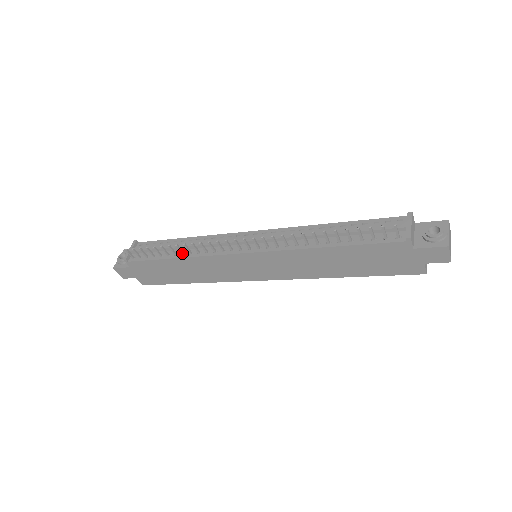
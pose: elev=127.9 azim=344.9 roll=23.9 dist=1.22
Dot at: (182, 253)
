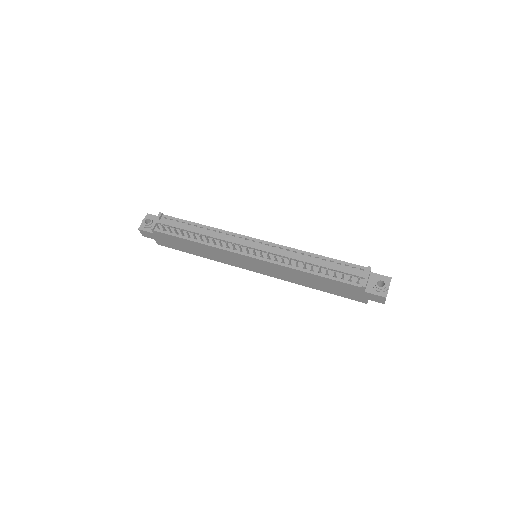
Dot at: (201, 240)
